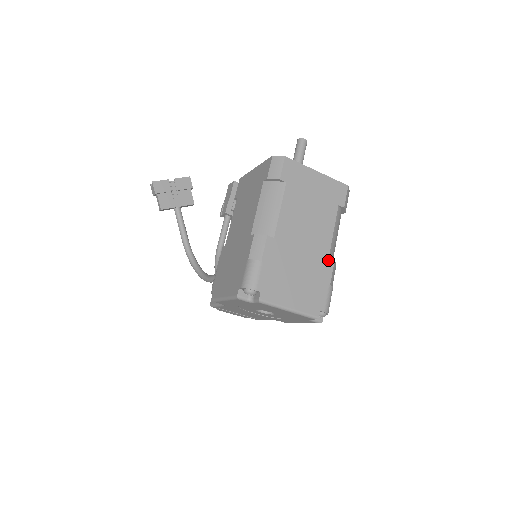
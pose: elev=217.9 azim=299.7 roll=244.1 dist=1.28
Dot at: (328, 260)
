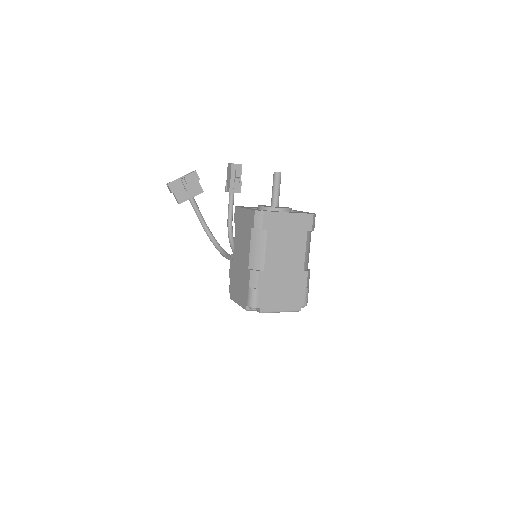
Dot at: (303, 272)
